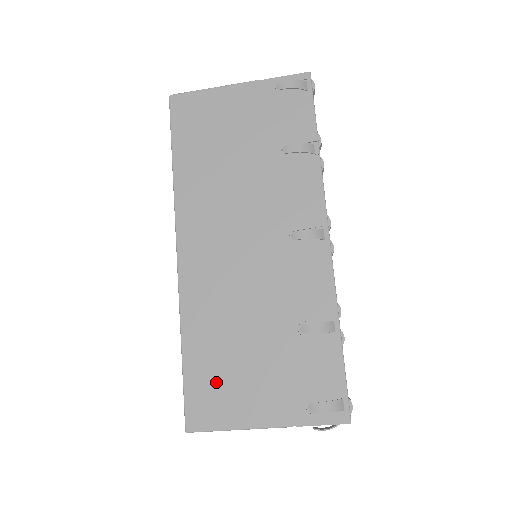
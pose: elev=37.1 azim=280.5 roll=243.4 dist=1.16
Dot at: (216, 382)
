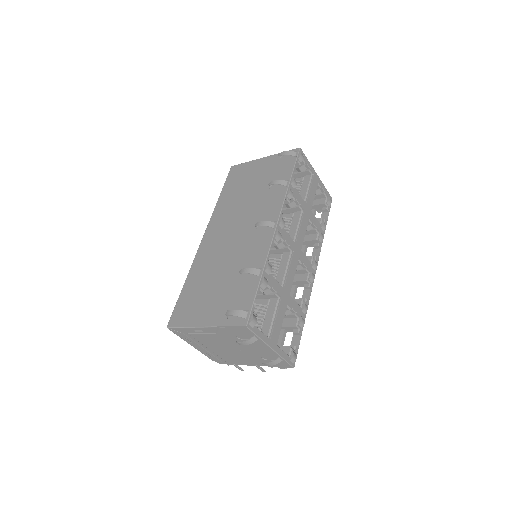
Dot at: (191, 302)
